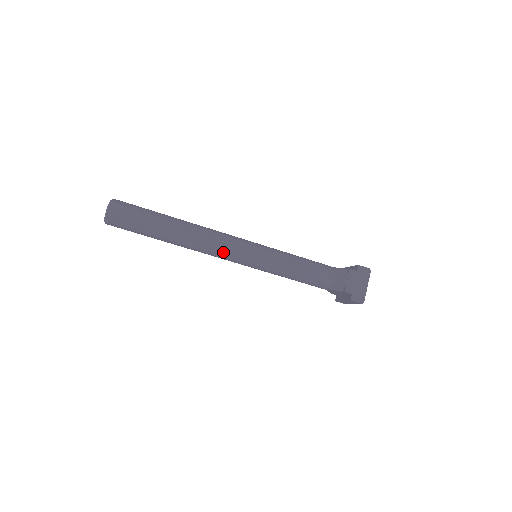
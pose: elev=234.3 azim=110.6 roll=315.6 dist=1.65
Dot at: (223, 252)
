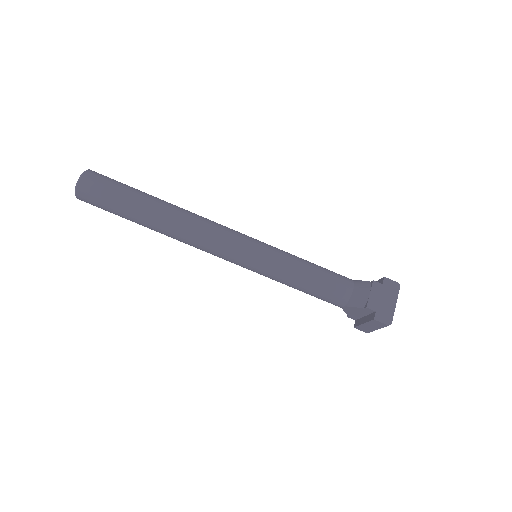
Dot at: (215, 243)
